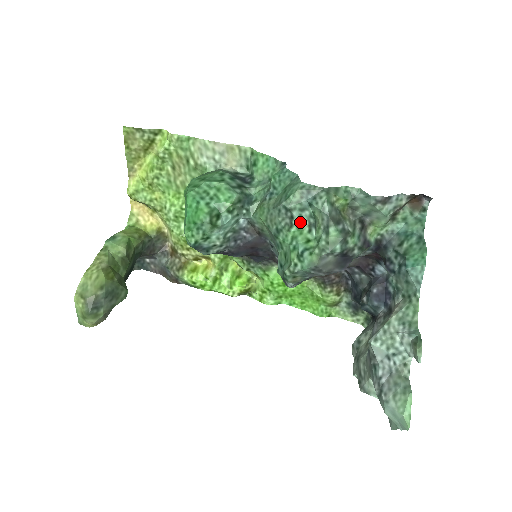
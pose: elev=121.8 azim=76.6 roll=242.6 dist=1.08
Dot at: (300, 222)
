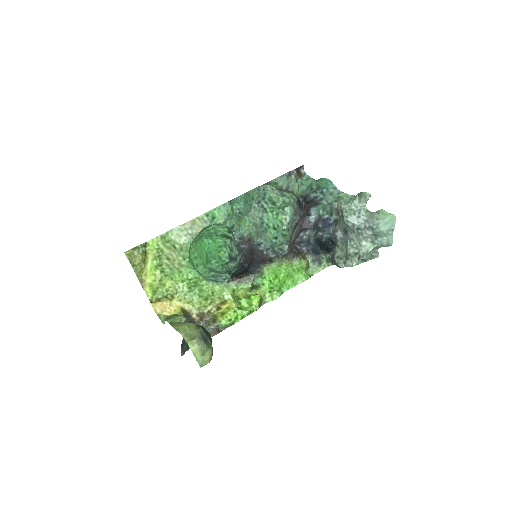
Dot at: (268, 205)
